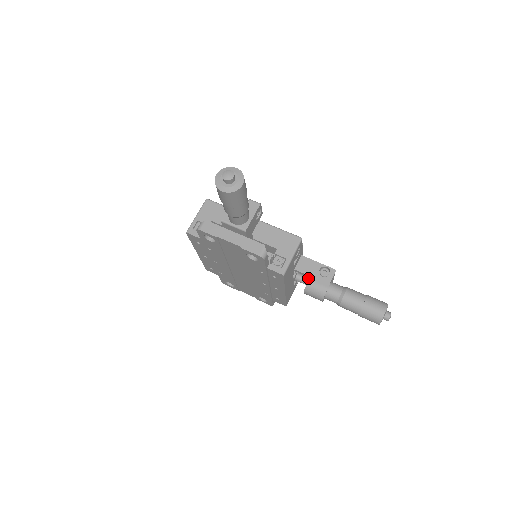
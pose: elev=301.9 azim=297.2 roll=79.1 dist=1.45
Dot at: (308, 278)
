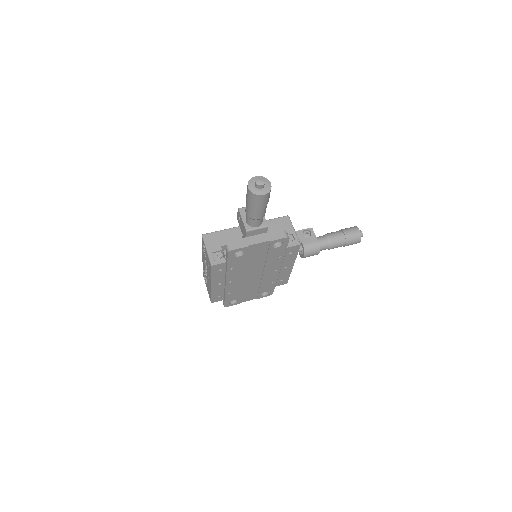
Dot at: occluded
